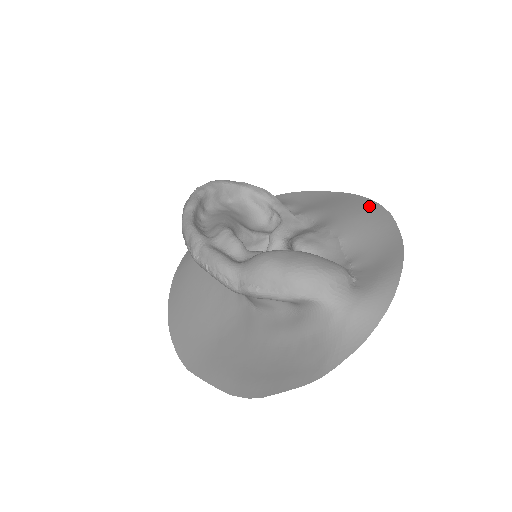
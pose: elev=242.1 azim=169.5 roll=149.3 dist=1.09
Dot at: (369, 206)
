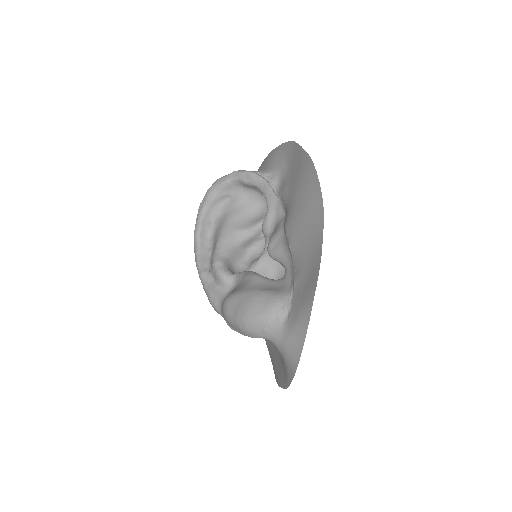
Dot at: (312, 193)
